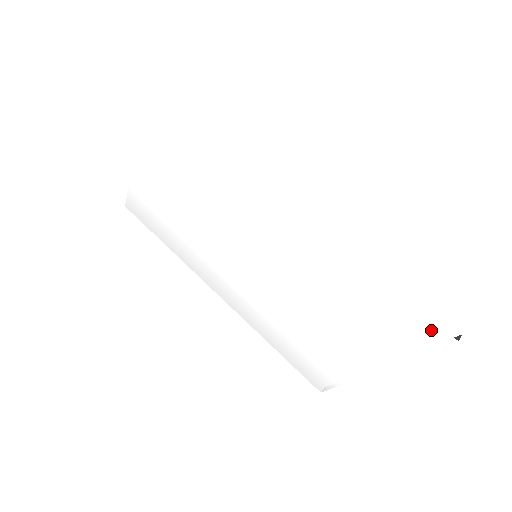
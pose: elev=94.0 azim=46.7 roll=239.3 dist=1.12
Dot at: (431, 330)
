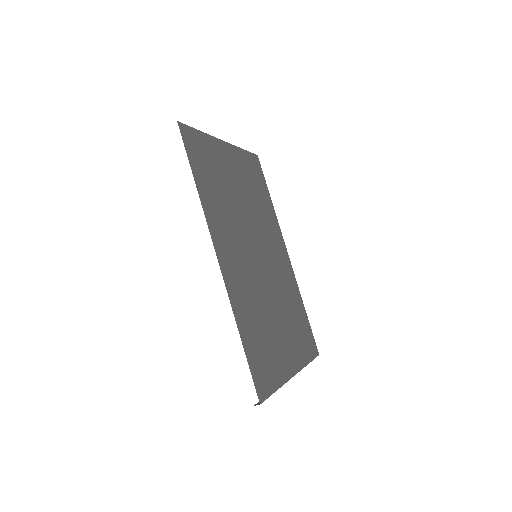
Dot at: occluded
